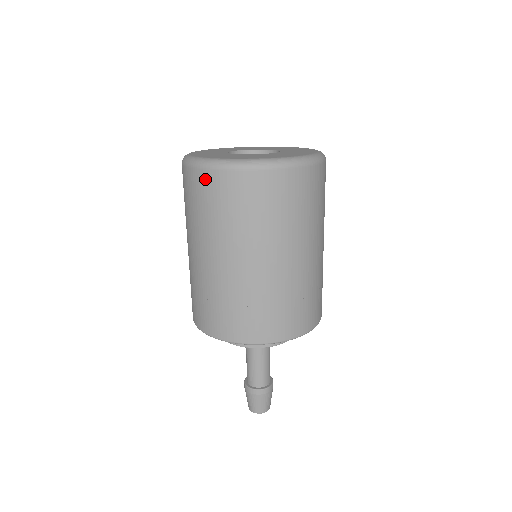
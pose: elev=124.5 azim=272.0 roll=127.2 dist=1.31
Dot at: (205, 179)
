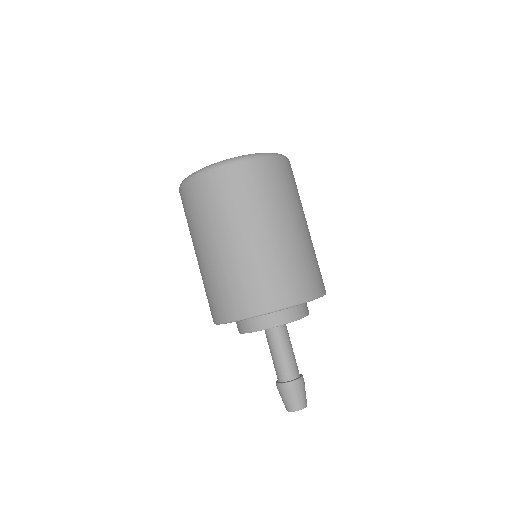
Dot at: (199, 184)
